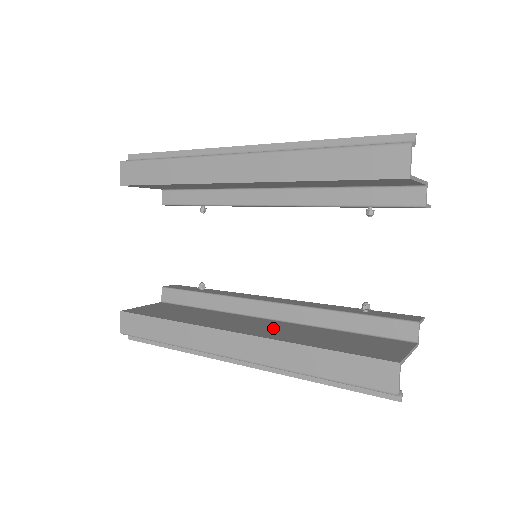
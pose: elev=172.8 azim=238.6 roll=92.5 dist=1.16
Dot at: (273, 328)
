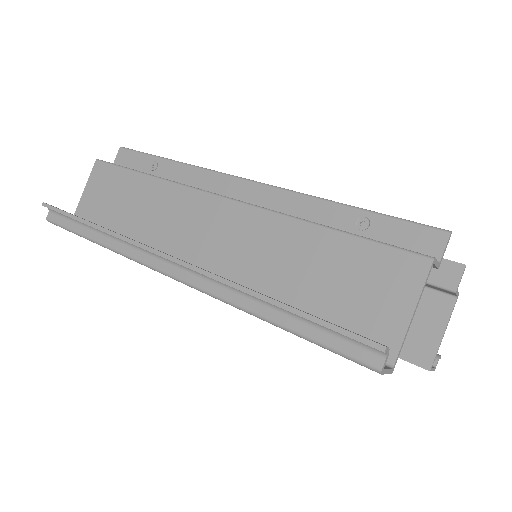
Dot at: occluded
